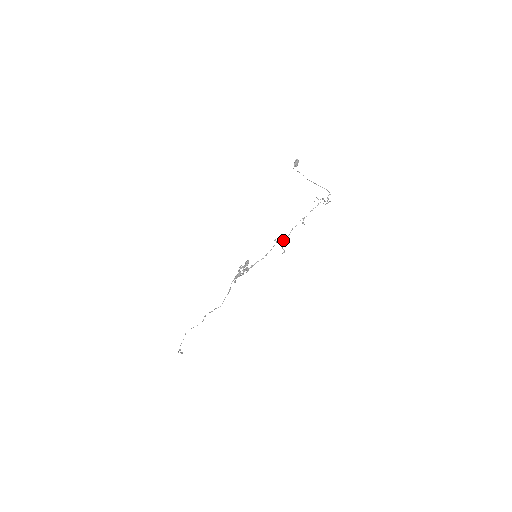
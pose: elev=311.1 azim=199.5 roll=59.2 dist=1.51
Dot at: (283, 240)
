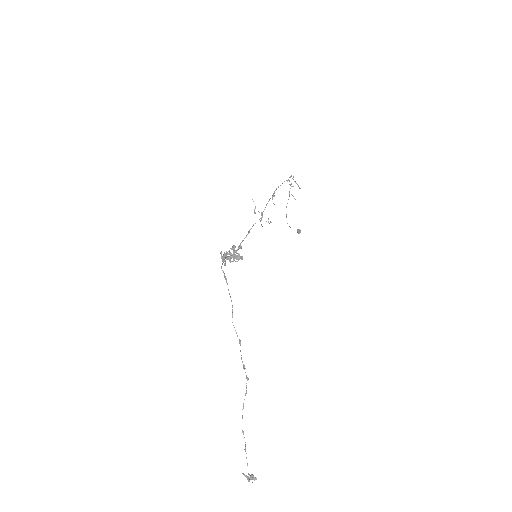
Dot at: occluded
